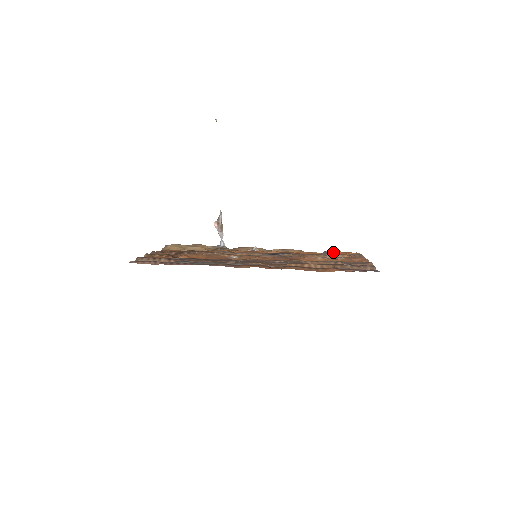
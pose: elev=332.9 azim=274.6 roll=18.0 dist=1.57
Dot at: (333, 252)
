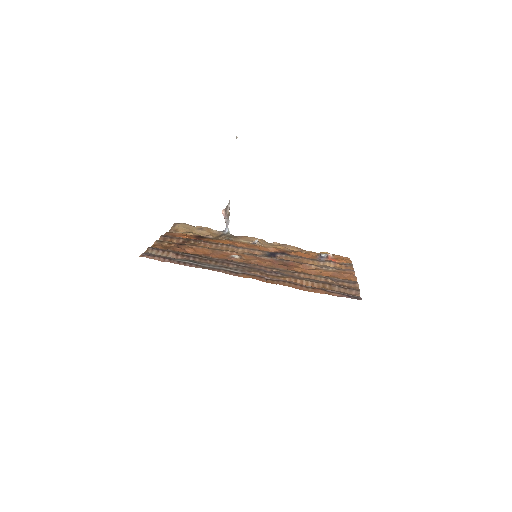
Dot at: (327, 257)
